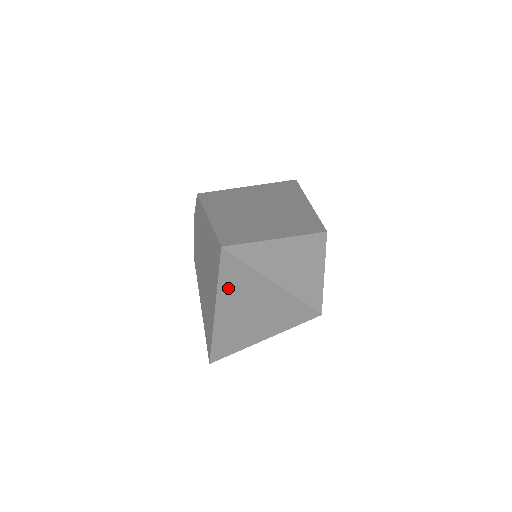
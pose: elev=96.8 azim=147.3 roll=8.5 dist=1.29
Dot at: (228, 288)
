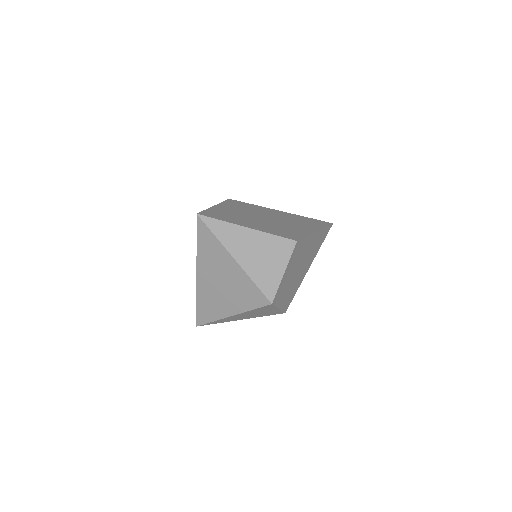
Dot at: (204, 253)
